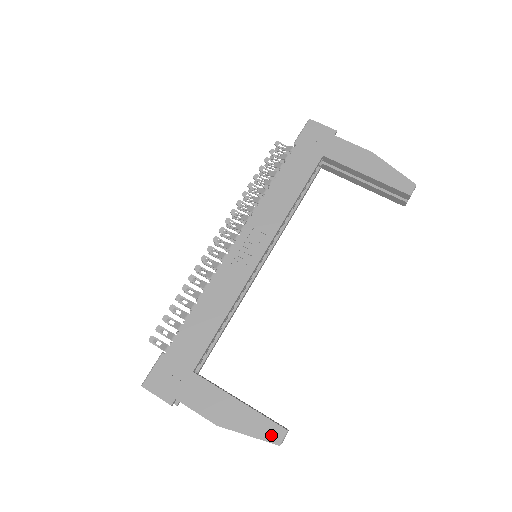
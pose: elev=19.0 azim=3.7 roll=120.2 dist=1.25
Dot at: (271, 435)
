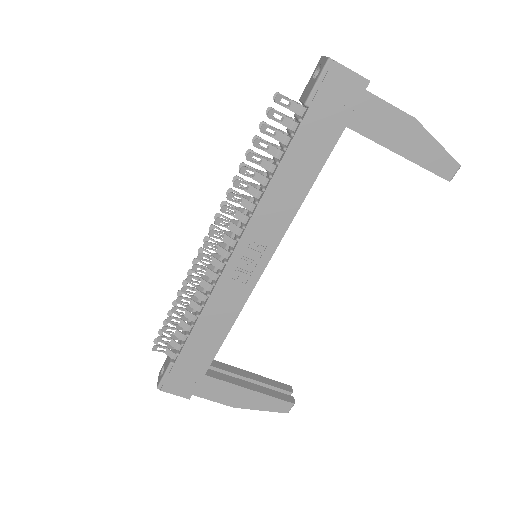
Dot at: (281, 408)
